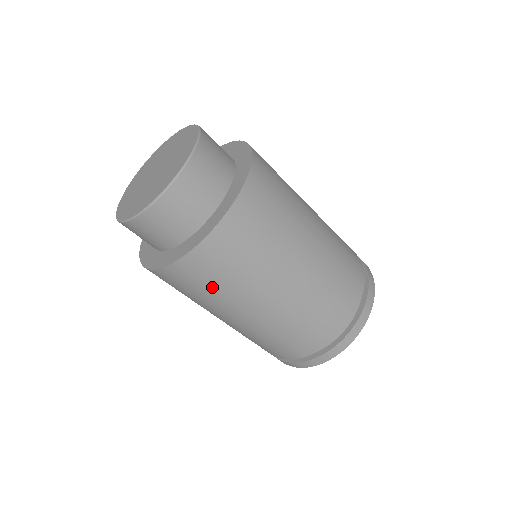
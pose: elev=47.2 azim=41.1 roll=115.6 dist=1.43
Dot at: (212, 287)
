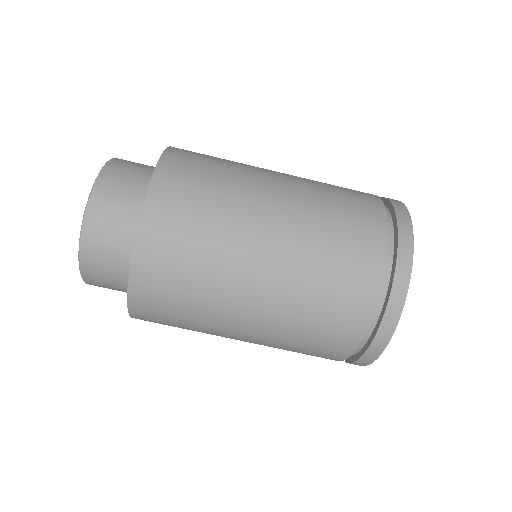
Dot at: (201, 215)
